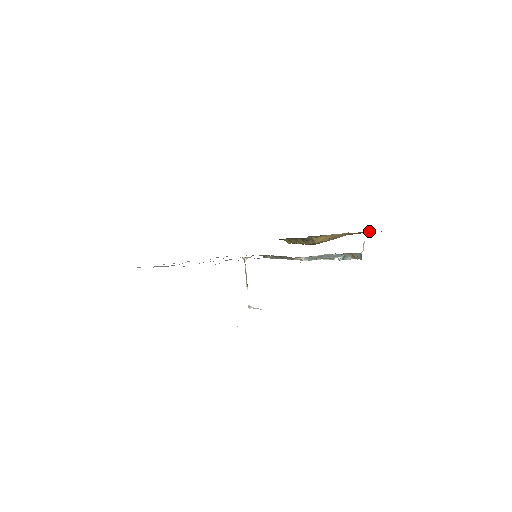
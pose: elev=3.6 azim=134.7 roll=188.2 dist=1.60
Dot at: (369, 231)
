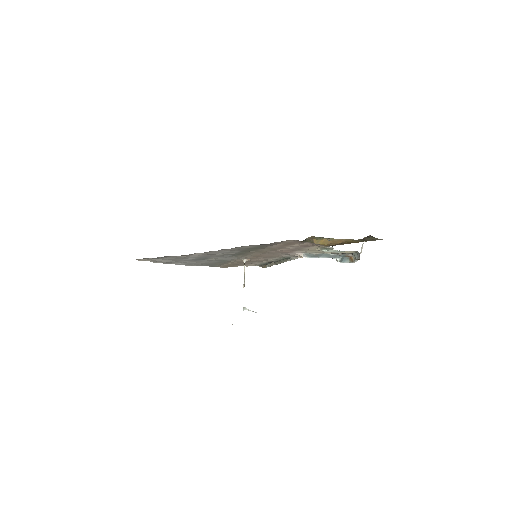
Dot at: (368, 237)
